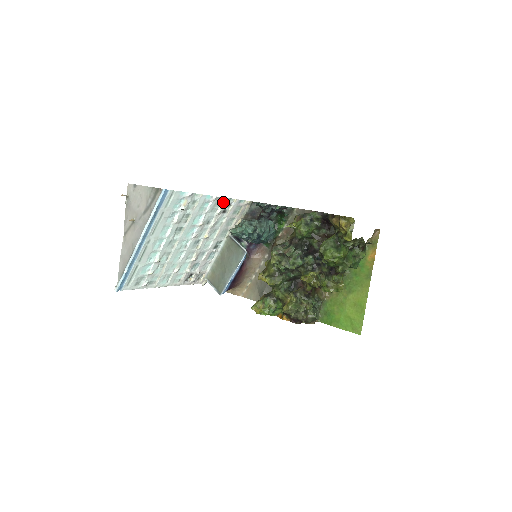
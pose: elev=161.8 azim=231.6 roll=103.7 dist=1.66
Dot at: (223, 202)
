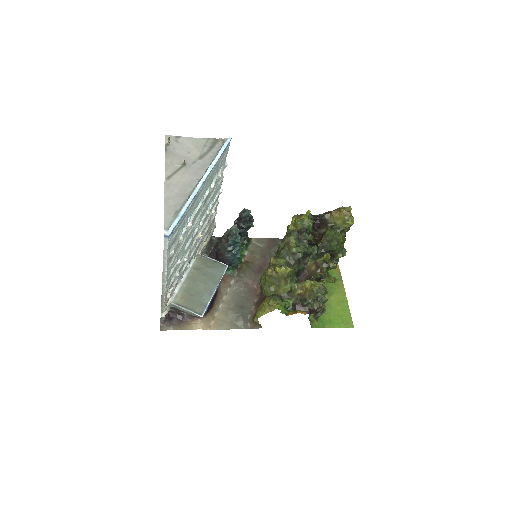
Dot at: (217, 204)
